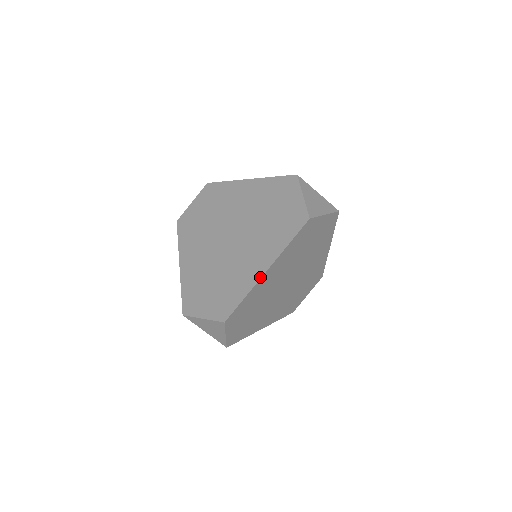
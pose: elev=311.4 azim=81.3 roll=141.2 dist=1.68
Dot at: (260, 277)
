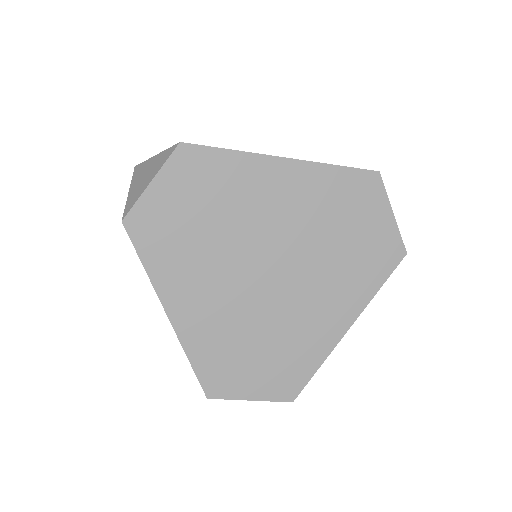
Dot at: (341, 338)
